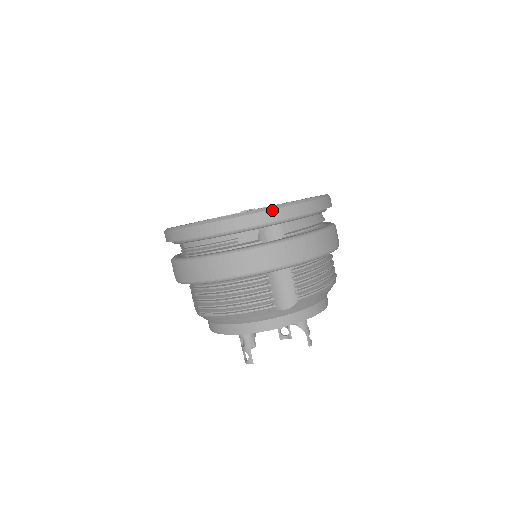
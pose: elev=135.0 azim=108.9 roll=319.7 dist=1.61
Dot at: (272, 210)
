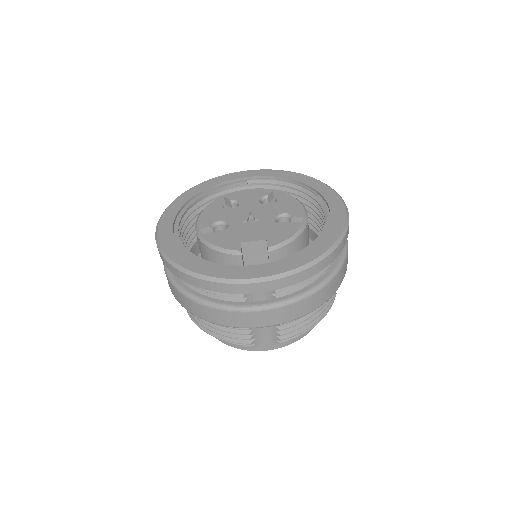
Dot at: (260, 283)
